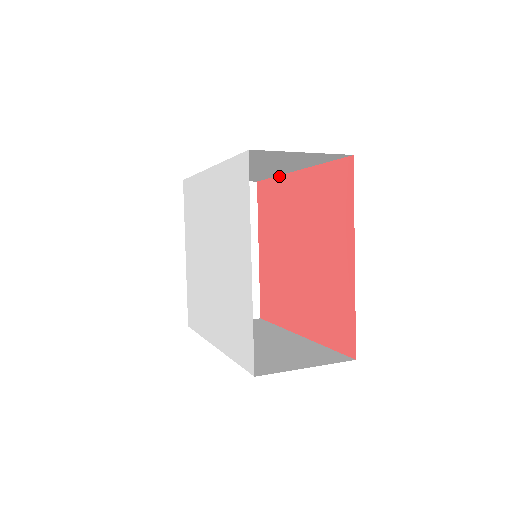
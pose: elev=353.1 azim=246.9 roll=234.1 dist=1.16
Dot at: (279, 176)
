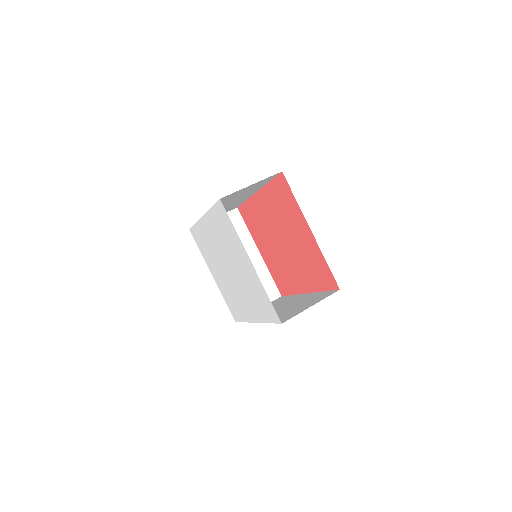
Dot at: (249, 199)
